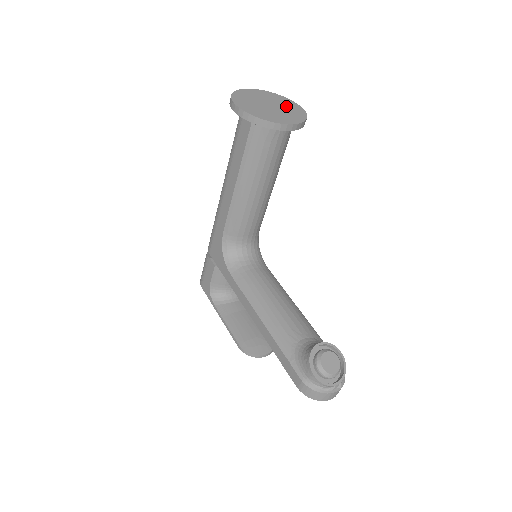
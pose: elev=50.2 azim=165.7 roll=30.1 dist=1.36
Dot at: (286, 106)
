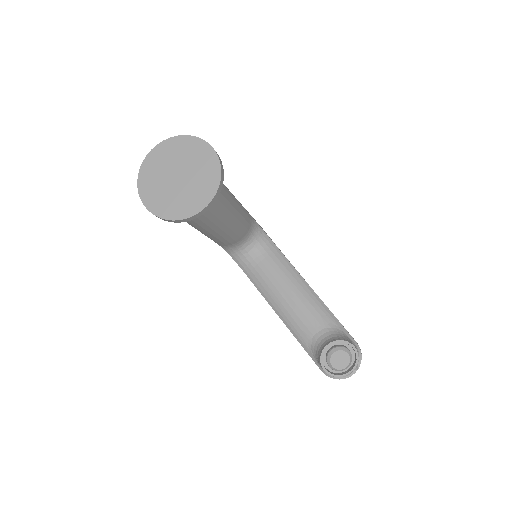
Dot at: (196, 163)
